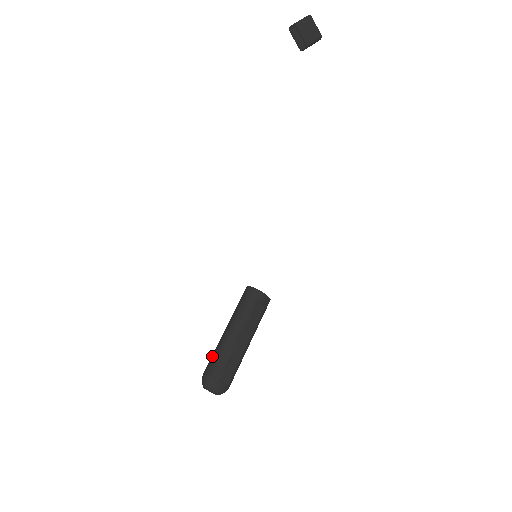
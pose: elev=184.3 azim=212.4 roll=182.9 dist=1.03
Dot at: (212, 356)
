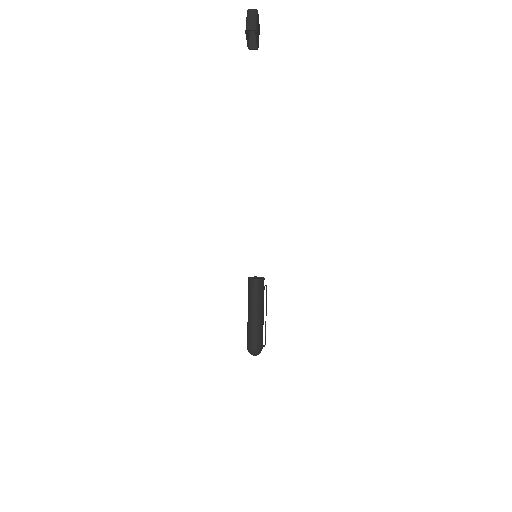
Dot at: (253, 336)
